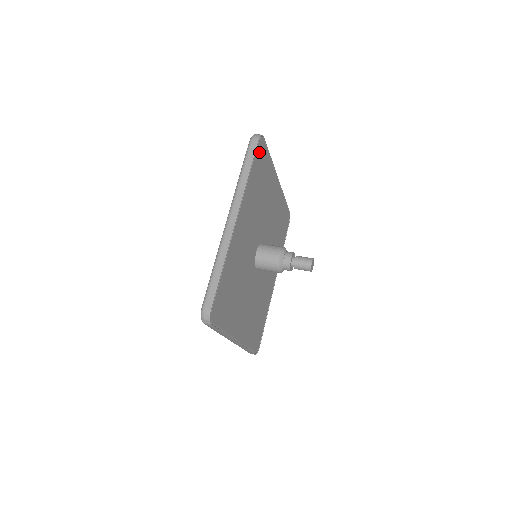
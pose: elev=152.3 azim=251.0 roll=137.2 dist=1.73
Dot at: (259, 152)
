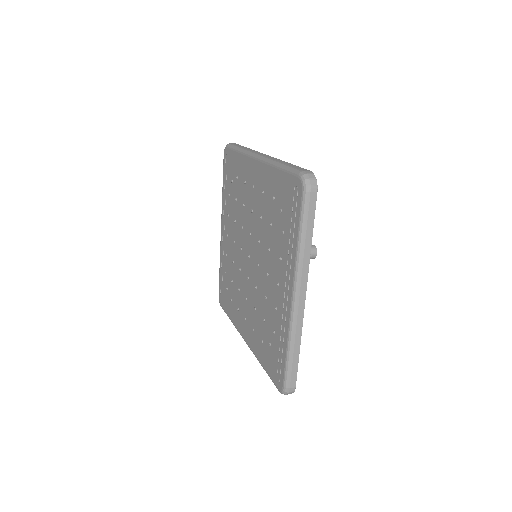
Dot at: occluded
